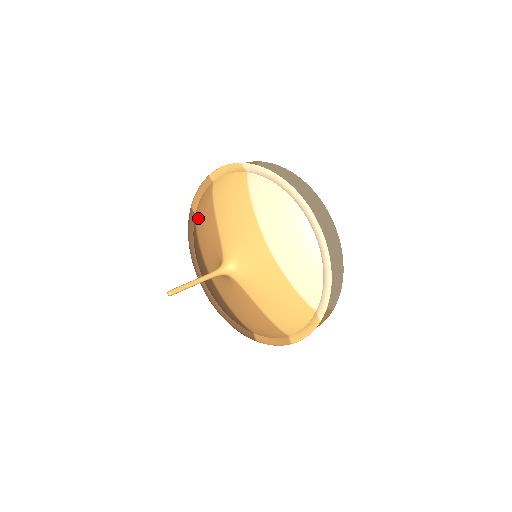
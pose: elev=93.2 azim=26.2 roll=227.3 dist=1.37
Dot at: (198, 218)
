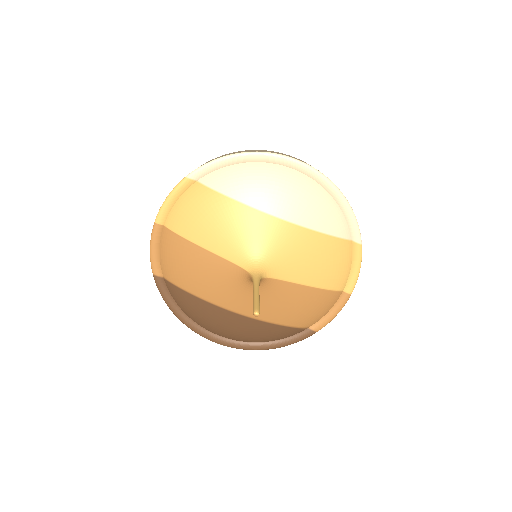
Dot at: (174, 273)
